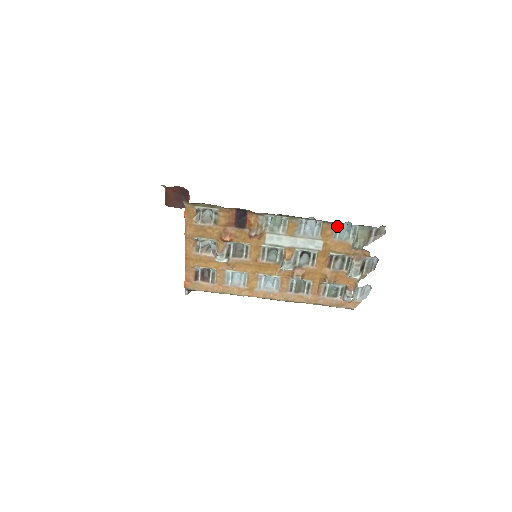
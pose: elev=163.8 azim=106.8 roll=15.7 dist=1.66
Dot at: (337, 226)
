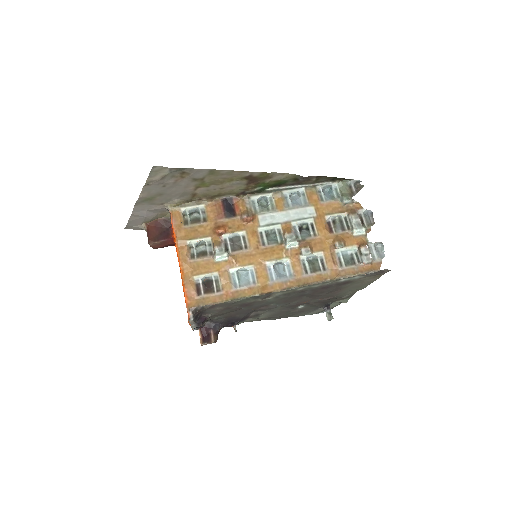
Dot at: (319, 191)
